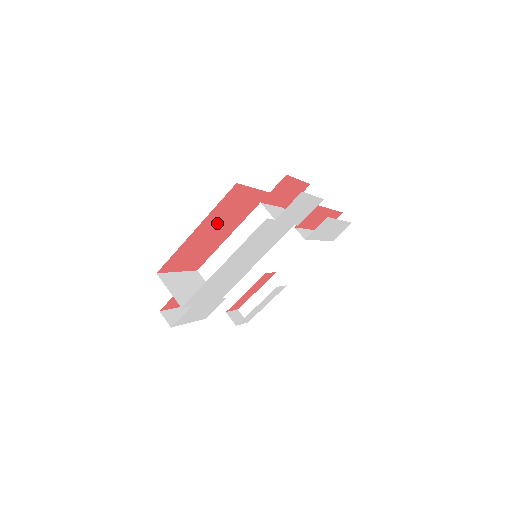
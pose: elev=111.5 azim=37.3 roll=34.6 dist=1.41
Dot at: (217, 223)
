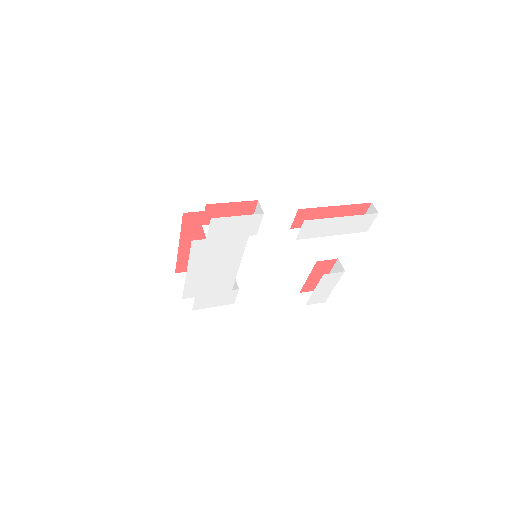
Dot at: (200, 237)
